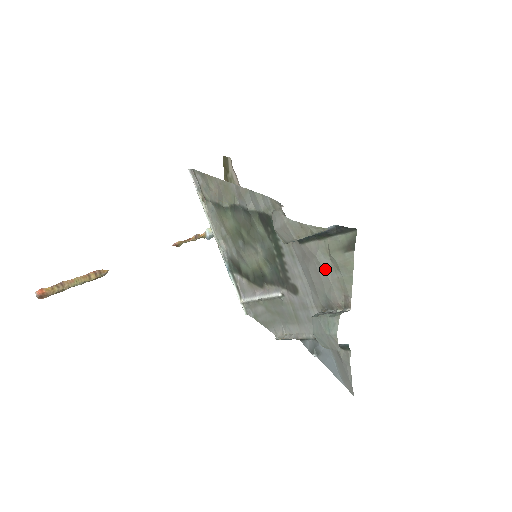
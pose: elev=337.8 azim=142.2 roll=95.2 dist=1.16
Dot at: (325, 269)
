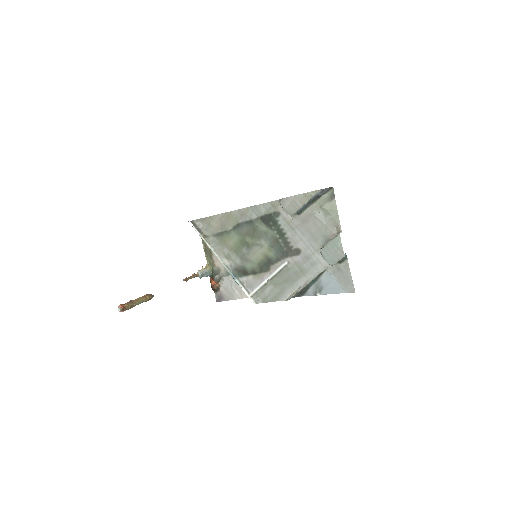
Dot at: (320, 218)
